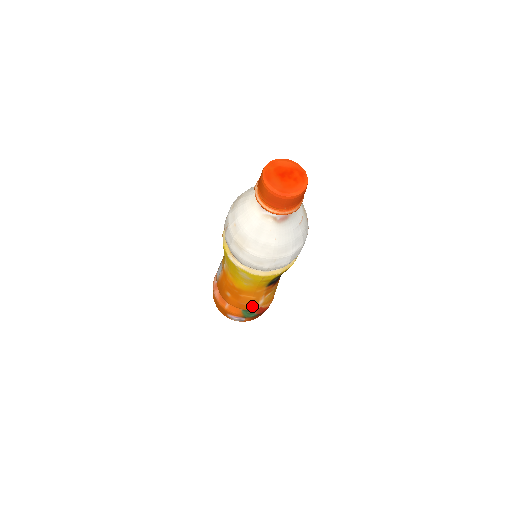
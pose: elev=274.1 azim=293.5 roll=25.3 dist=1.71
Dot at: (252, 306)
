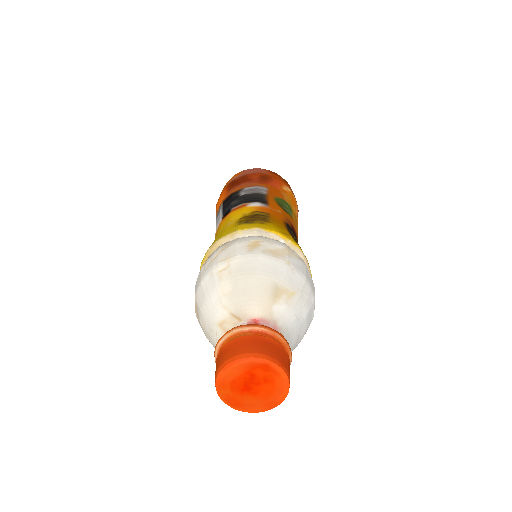
Dot at: occluded
